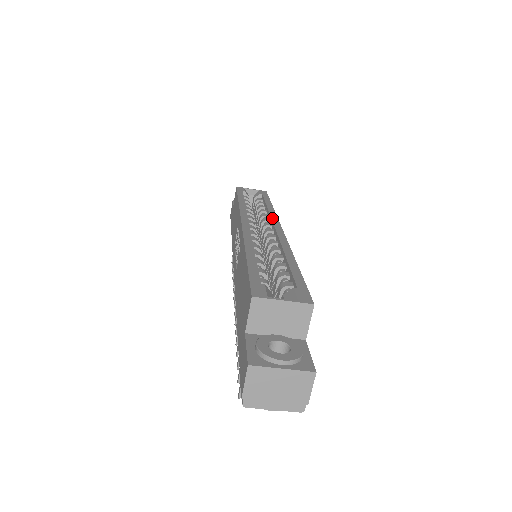
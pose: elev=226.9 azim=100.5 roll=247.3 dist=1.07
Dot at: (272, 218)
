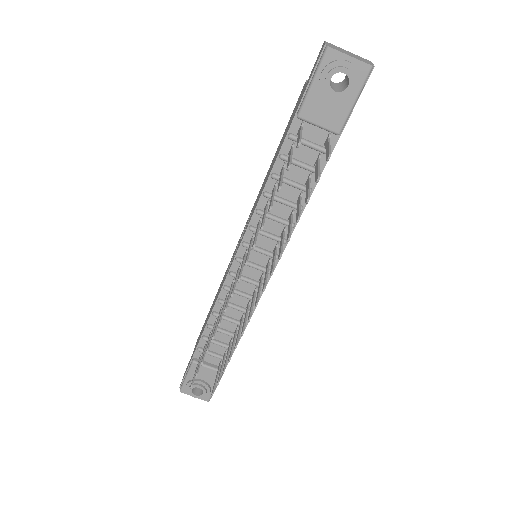
Dot at: occluded
